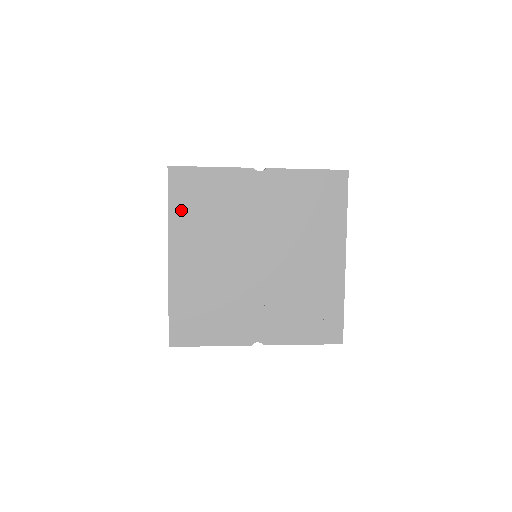
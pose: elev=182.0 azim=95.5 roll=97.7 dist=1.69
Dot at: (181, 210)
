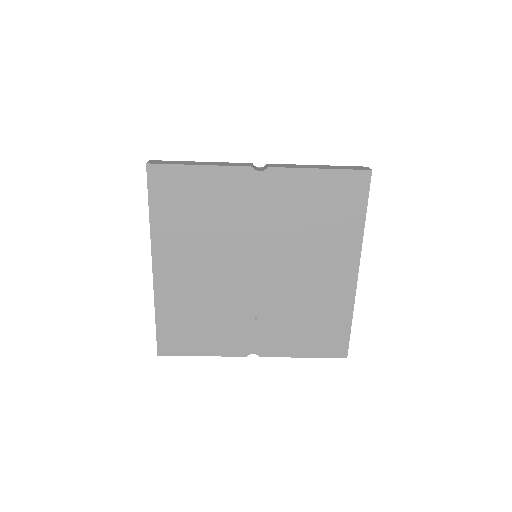
Dot at: (165, 215)
